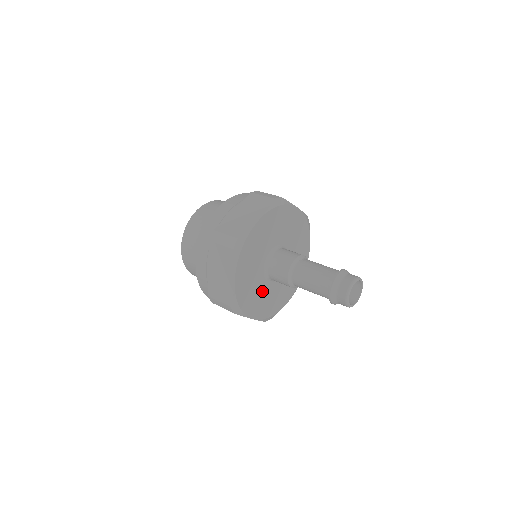
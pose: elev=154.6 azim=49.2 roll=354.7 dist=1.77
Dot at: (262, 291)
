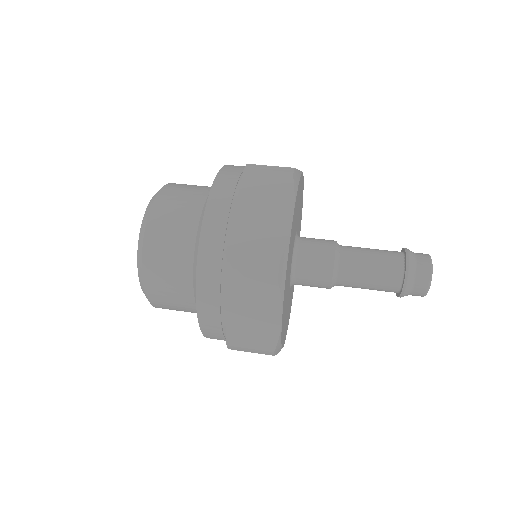
Dot at: (288, 305)
